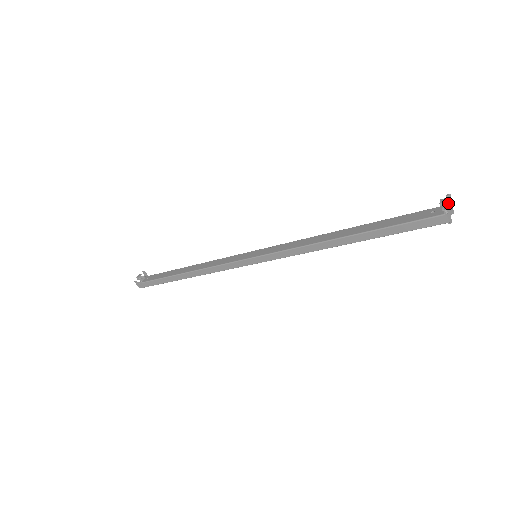
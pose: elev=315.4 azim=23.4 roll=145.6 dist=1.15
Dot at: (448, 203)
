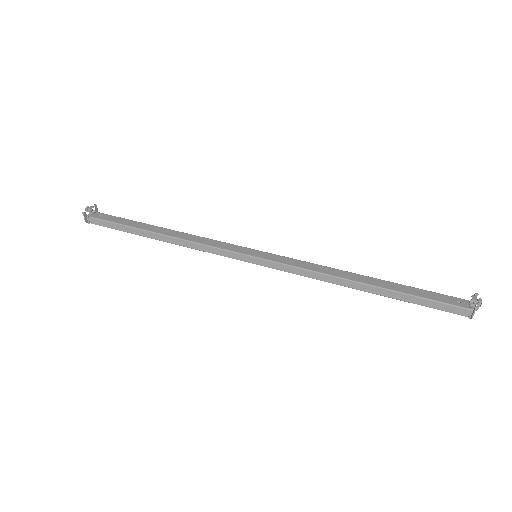
Dot at: (478, 302)
